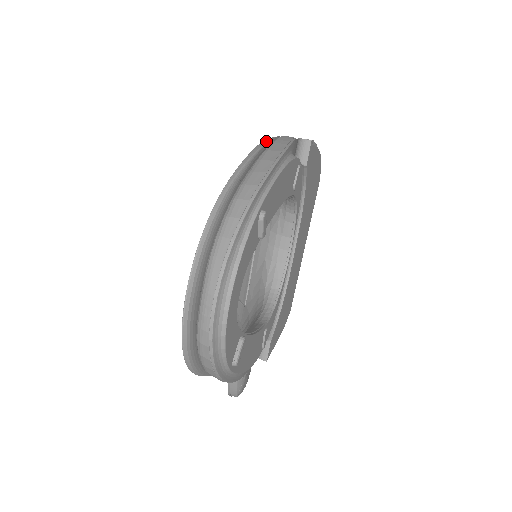
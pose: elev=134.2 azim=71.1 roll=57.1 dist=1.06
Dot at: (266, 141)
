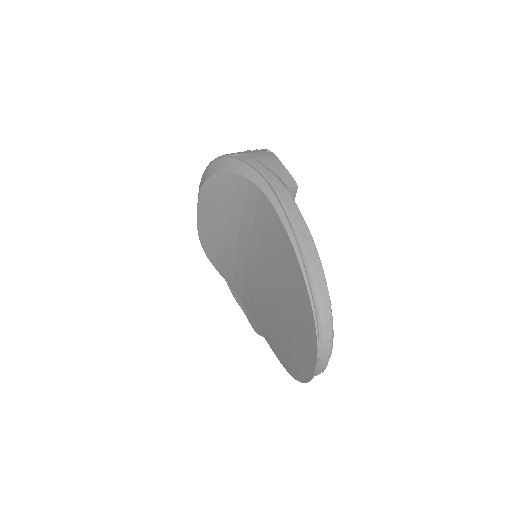
Dot at: (286, 221)
